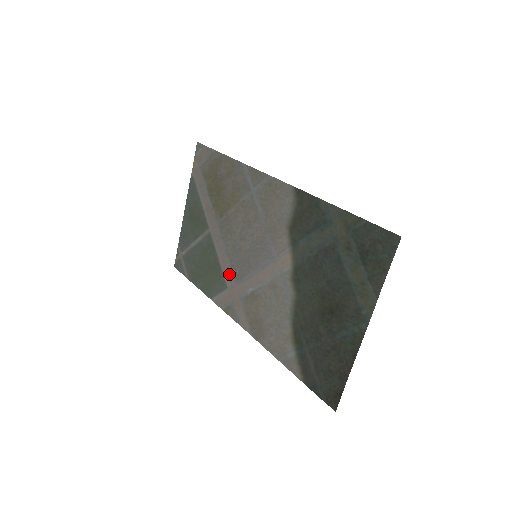
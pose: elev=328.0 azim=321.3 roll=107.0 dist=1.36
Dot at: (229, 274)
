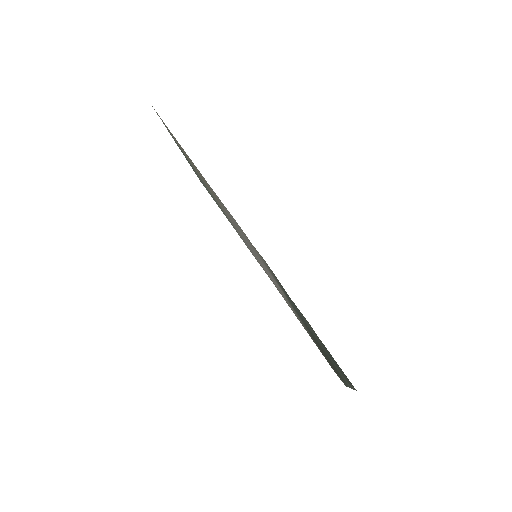
Dot at: (243, 240)
